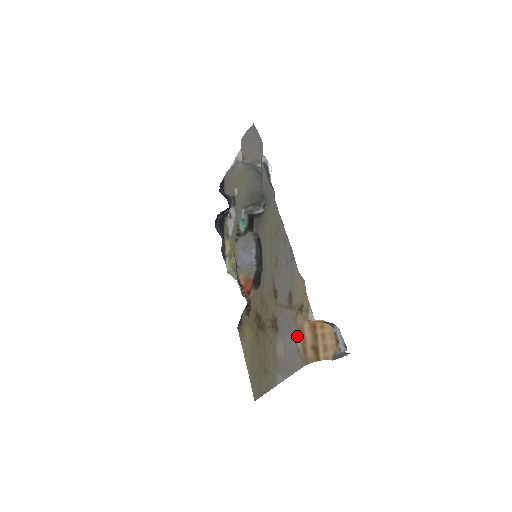
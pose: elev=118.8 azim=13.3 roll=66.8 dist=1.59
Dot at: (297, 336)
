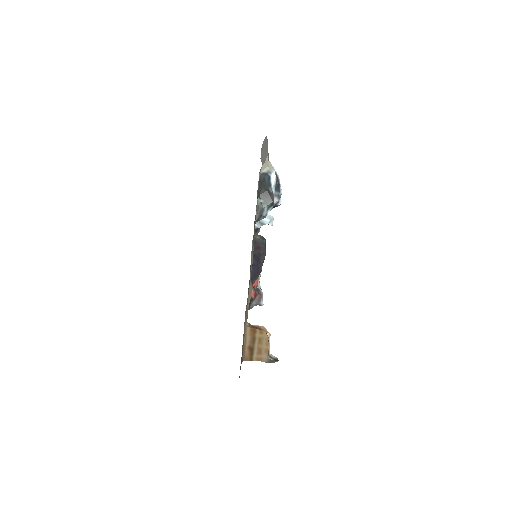
Dot at: occluded
